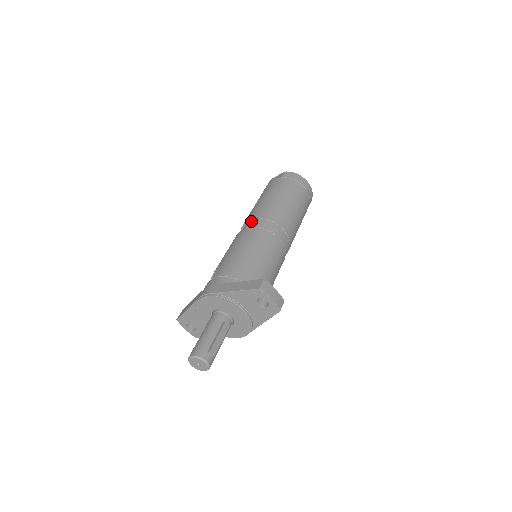
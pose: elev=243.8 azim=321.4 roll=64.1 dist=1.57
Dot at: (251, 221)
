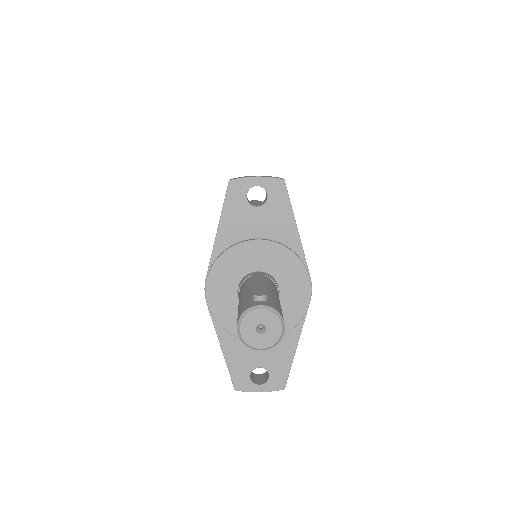
Dot at: occluded
